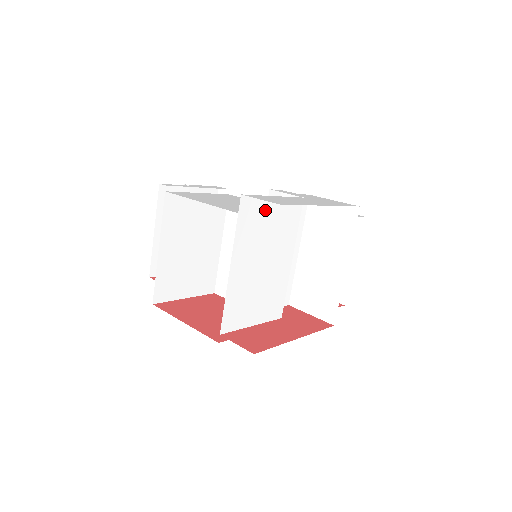
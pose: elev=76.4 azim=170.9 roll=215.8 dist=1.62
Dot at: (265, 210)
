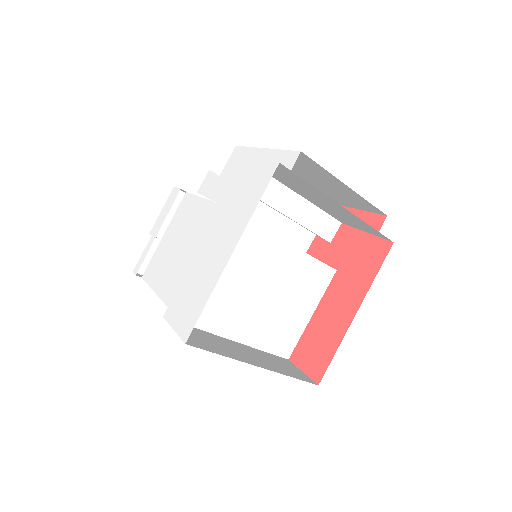
Dot at: occluded
